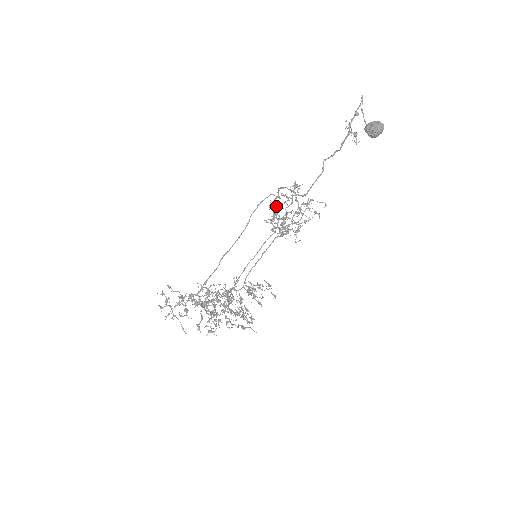
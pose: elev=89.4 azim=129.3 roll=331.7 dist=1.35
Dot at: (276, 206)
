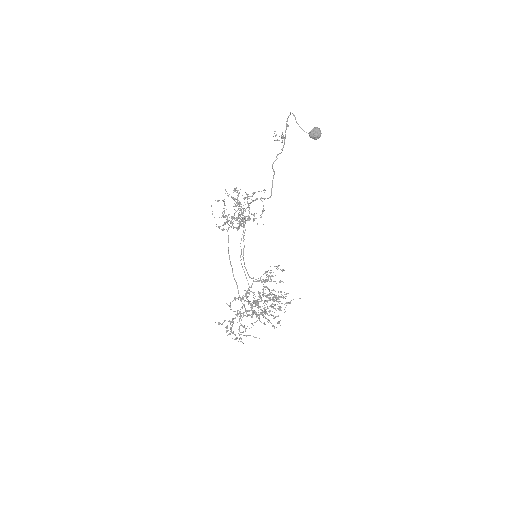
Dot at: occluded
